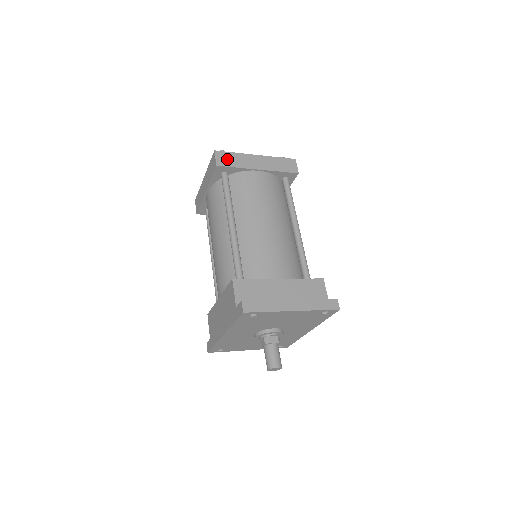
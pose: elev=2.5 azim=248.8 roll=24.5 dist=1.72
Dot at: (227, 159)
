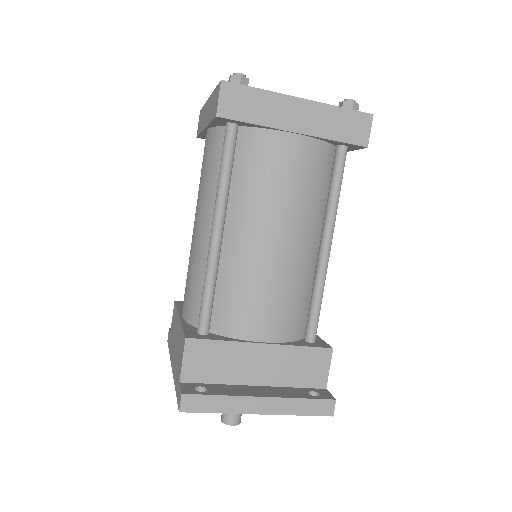
Dot at: (241, 103)
